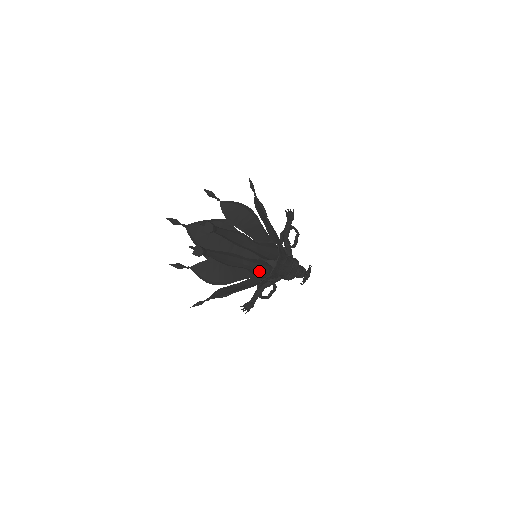
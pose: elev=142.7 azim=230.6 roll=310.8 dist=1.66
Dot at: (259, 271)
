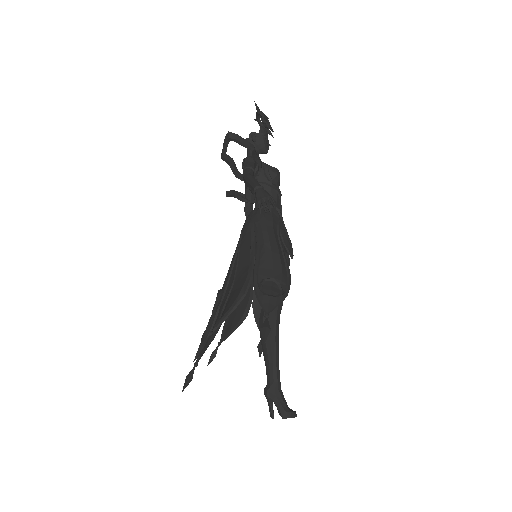
Dot at: occluded
